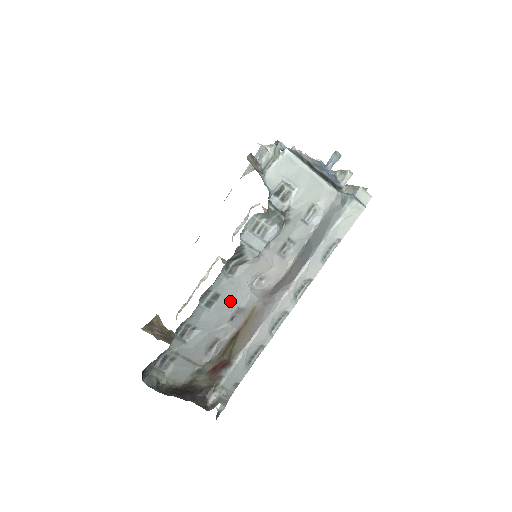
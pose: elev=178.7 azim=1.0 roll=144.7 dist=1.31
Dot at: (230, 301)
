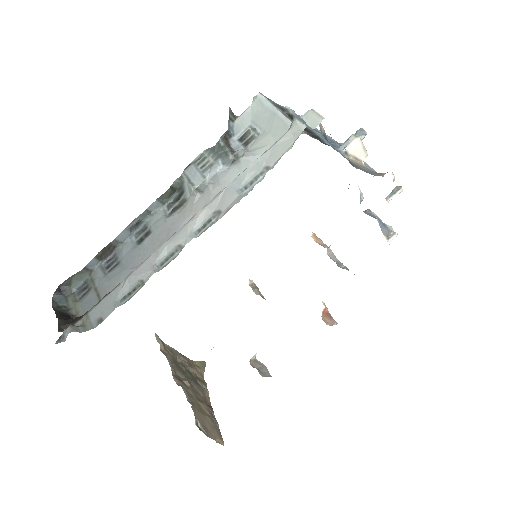
Dot at: (157, 241)
